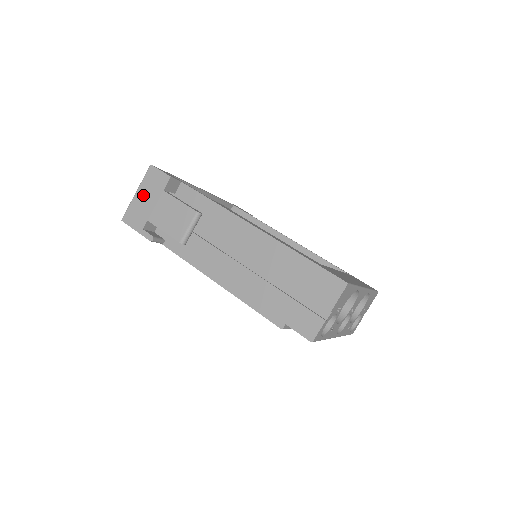
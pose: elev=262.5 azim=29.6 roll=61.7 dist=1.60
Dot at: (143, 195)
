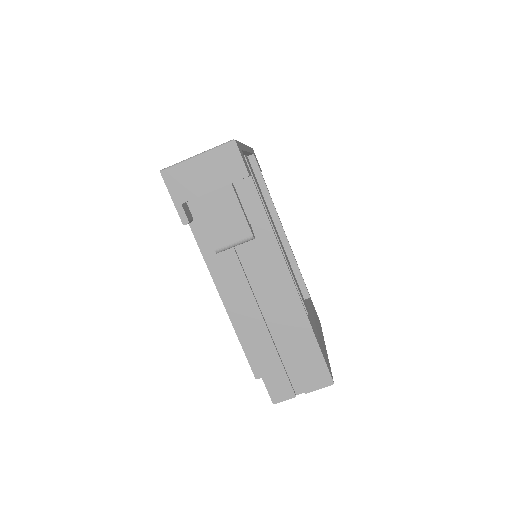
Dot at: (204, 167)
